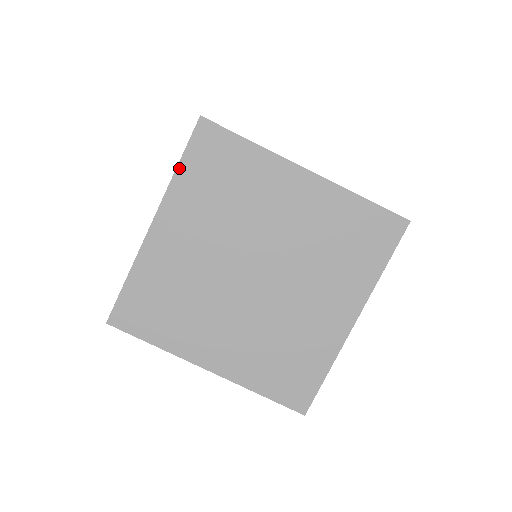
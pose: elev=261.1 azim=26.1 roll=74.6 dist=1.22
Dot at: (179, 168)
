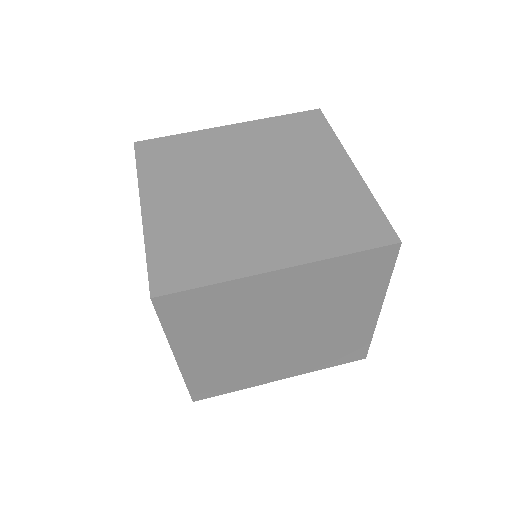
Dot at: (278, 117)
